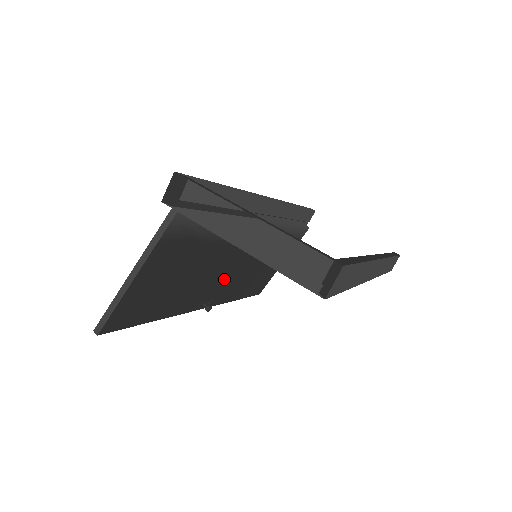
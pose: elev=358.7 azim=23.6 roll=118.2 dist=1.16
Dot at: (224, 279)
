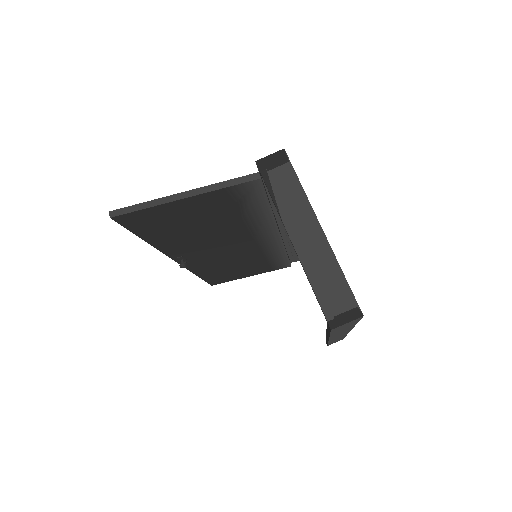
Dot at: (213, 253)
